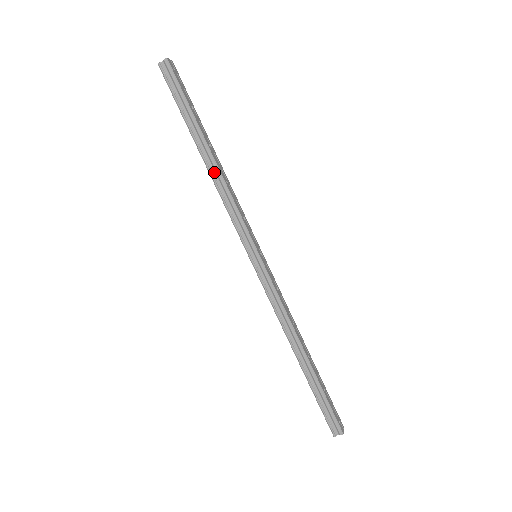
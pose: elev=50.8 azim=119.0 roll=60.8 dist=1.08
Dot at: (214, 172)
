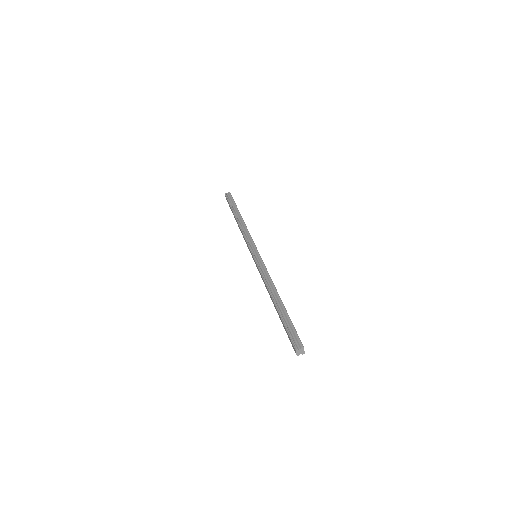
Dot at: (241, 224)
